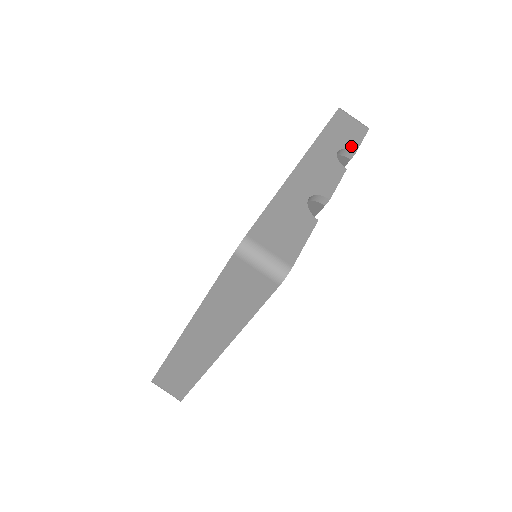
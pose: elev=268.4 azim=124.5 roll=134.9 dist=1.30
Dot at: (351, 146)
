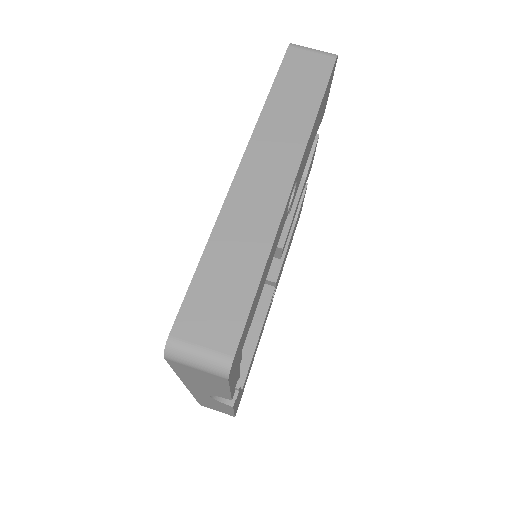
Dot at: occluded
